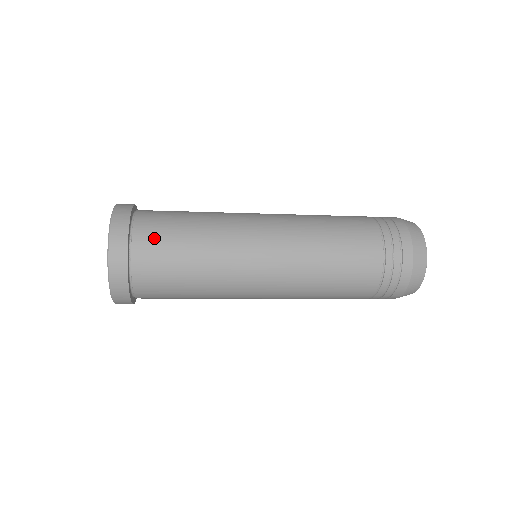
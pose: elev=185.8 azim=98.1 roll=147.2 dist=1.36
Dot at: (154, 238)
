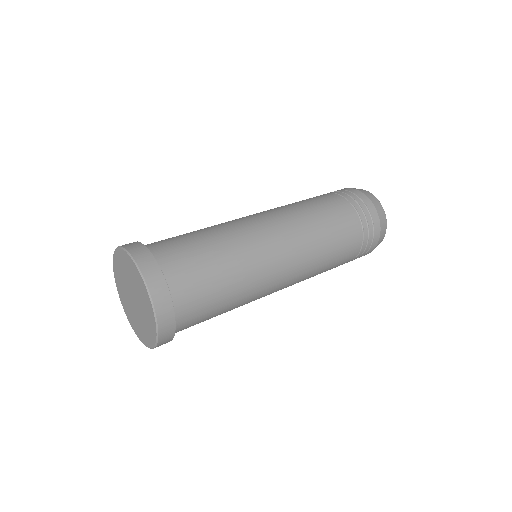
Dot at: (192, 291)
